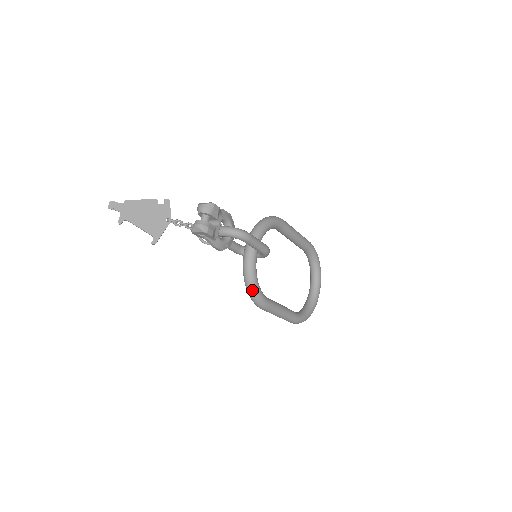
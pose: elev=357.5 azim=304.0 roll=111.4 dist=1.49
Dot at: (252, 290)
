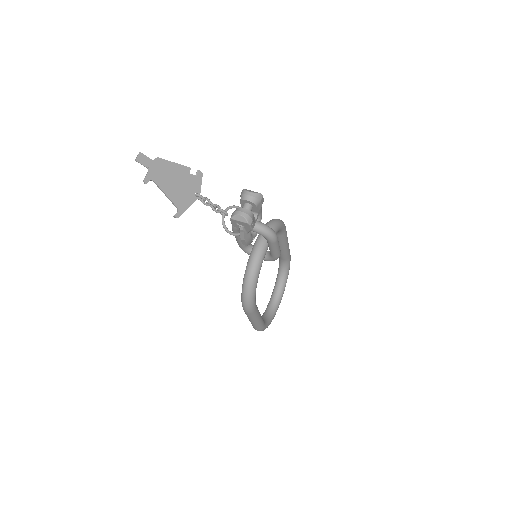
Dot at: (250, 292)
